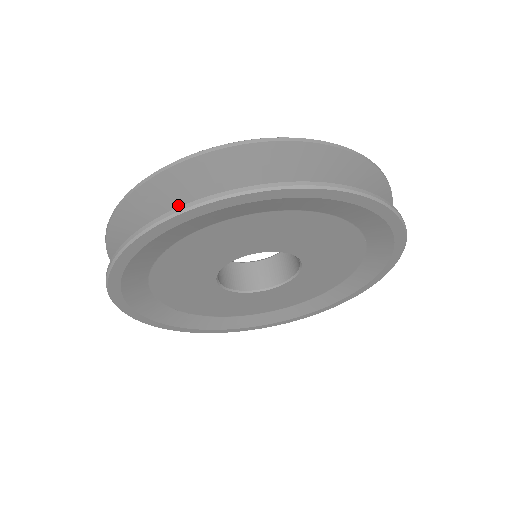
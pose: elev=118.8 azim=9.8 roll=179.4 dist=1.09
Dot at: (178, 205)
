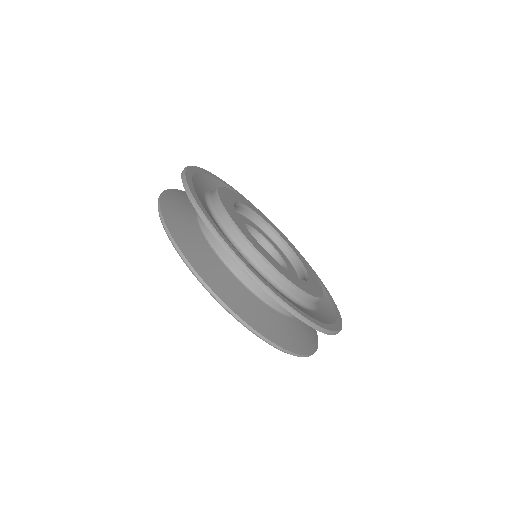
Dot at: occluded
